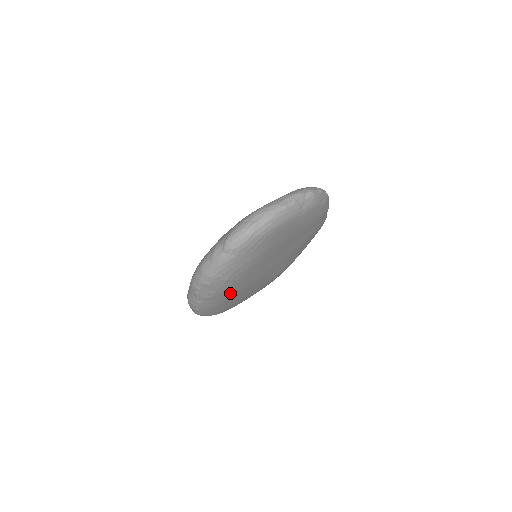
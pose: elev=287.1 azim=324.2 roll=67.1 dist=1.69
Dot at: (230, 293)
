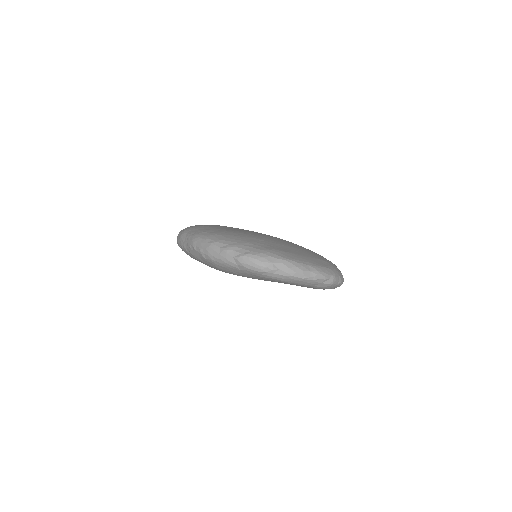
Dot at: occluded
